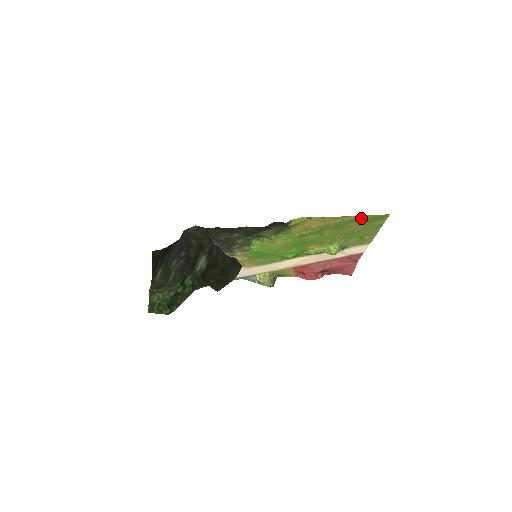
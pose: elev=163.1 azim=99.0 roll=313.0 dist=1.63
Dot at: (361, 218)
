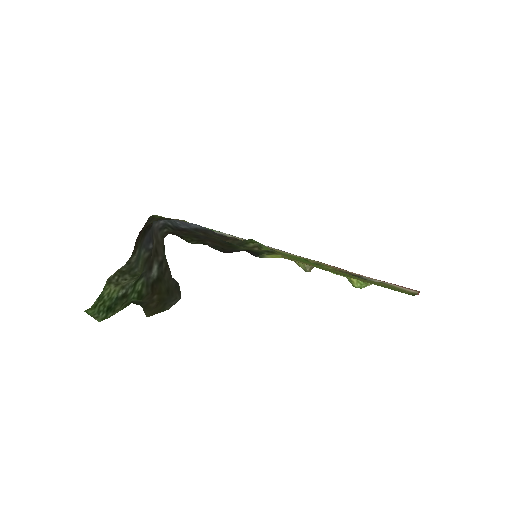
Dot at: (369, 282)
